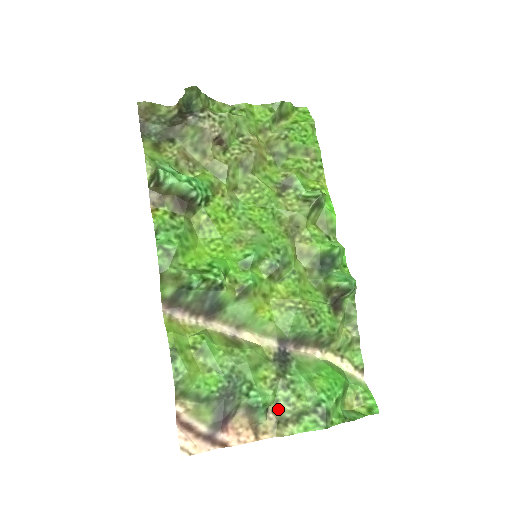
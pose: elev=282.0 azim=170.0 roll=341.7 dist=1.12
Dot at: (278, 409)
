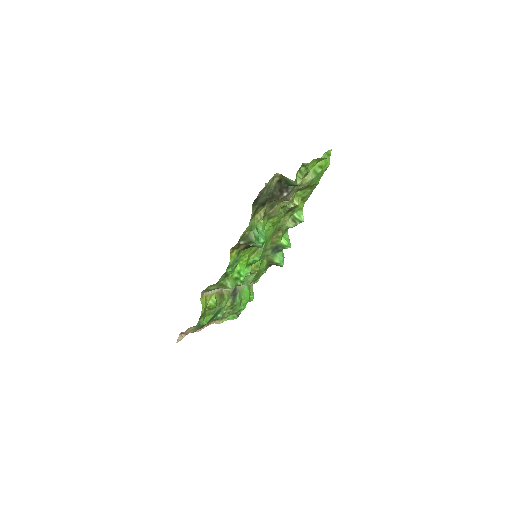
Dot at: (223, 315)
